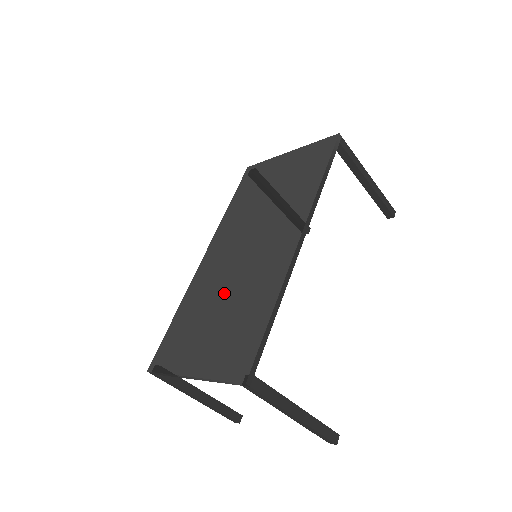
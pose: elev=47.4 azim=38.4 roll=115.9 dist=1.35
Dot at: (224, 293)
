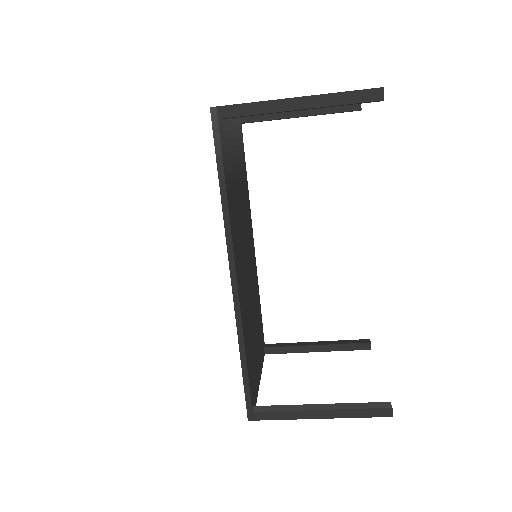
Dot at: occluded
